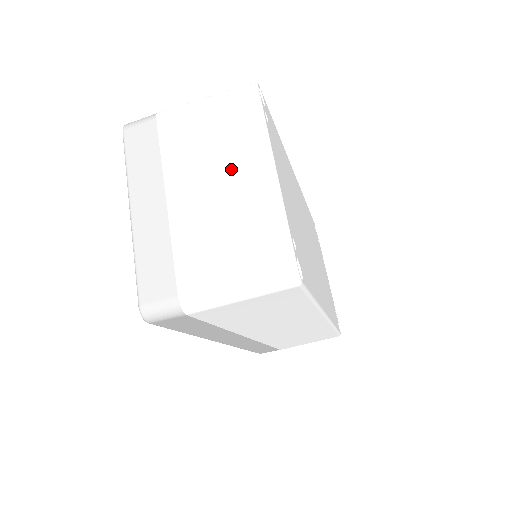
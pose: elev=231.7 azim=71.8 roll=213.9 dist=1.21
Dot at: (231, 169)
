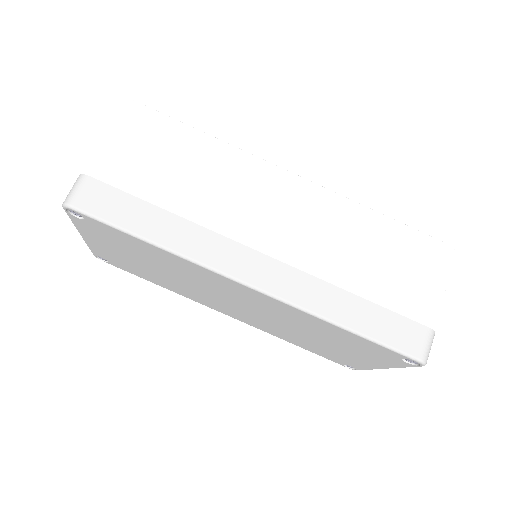
Dot at: occluded
